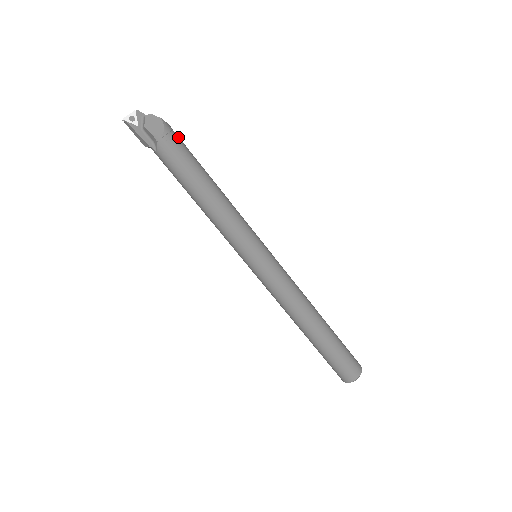
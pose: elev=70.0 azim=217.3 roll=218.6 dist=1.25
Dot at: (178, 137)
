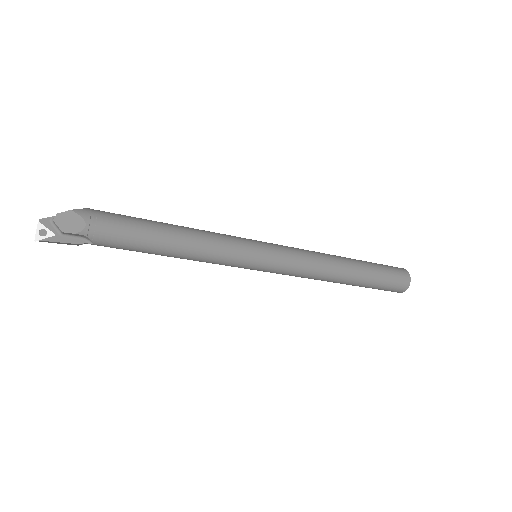
Dot at: (102, 213)
